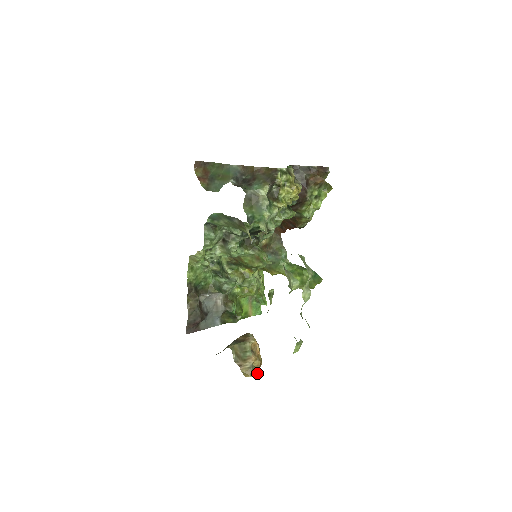
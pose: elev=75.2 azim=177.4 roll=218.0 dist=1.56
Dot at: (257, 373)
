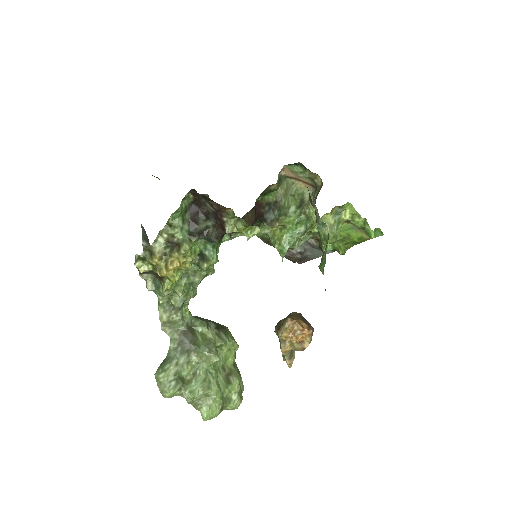
Dot at: (287, 364)
